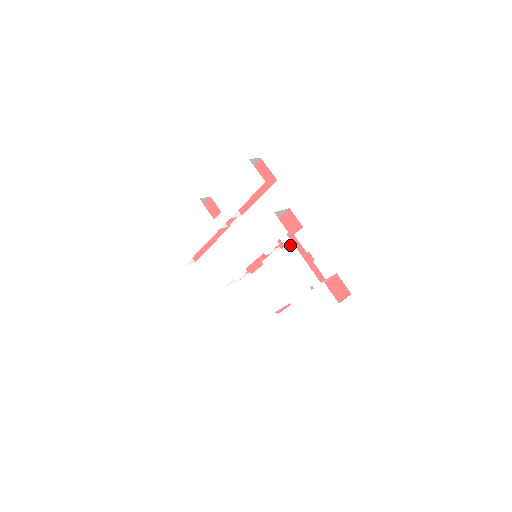
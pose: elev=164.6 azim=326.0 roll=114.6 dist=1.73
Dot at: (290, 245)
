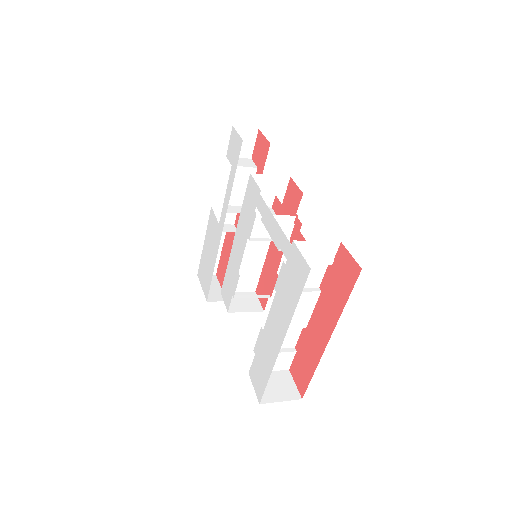
Dot at: (263, 207)
